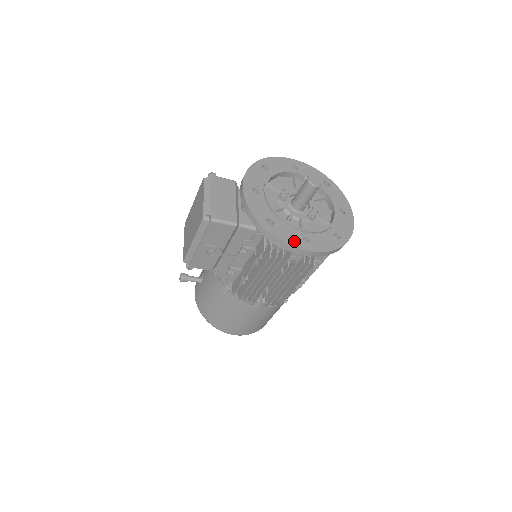
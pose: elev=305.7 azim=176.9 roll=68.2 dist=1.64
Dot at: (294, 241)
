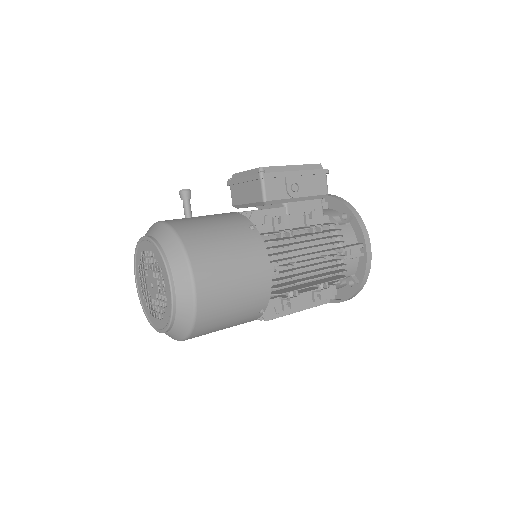
Dot at: occluded
